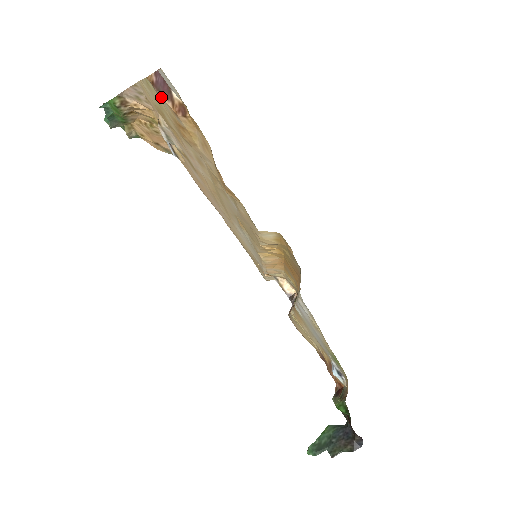
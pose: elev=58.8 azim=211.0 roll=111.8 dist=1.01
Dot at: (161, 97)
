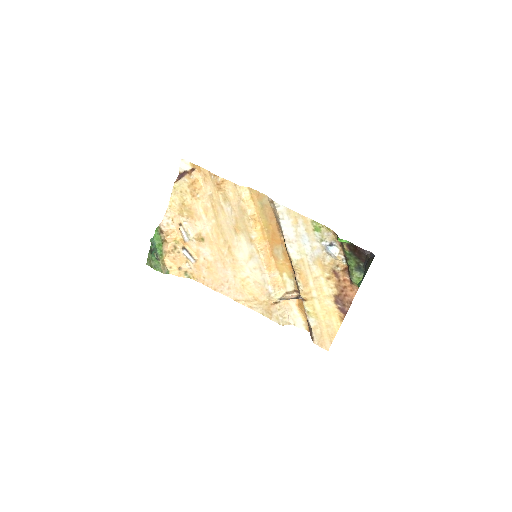
Dot at: (183, 178)
